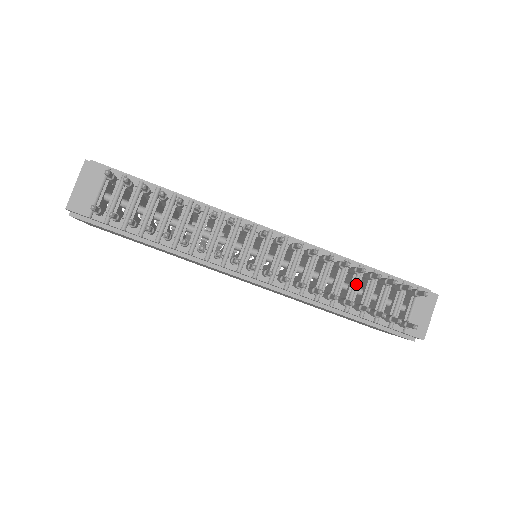
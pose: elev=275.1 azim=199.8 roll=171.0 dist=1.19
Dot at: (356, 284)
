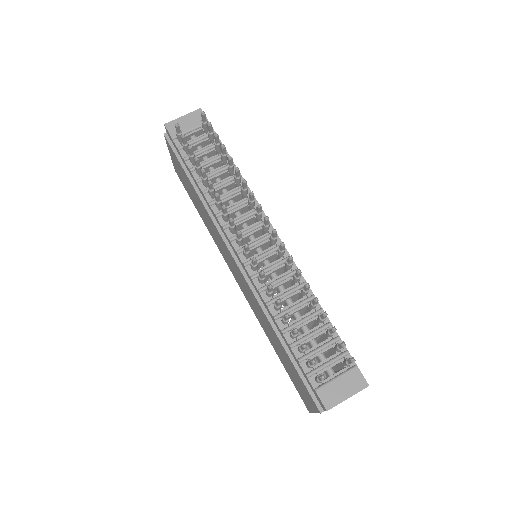
Dot at: (307, 318)
